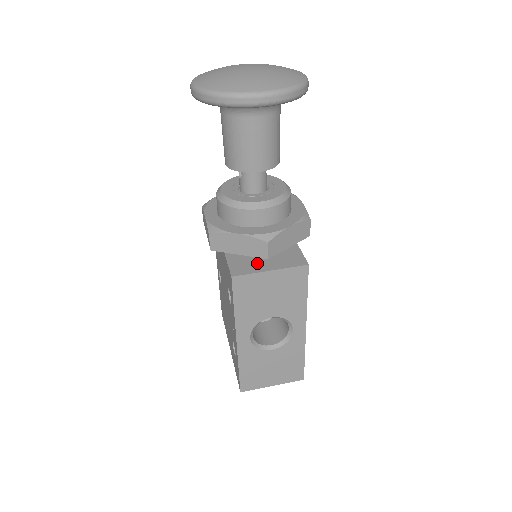
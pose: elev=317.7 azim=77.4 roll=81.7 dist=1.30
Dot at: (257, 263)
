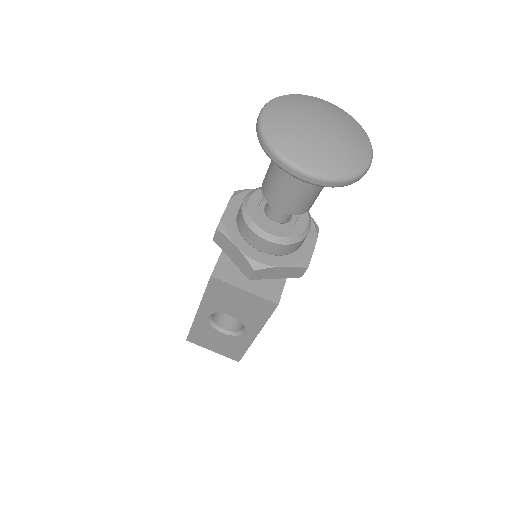
Dot at: (240, 275)
